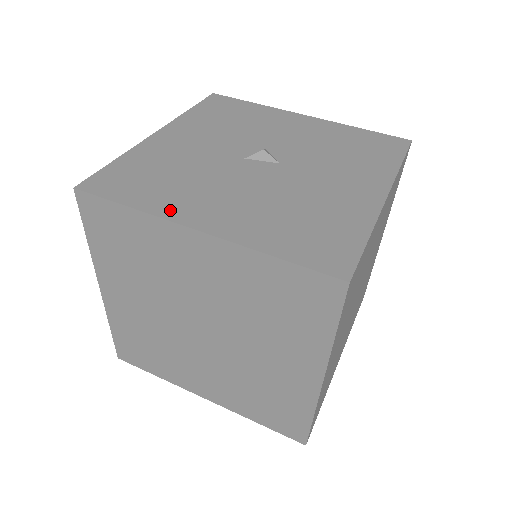
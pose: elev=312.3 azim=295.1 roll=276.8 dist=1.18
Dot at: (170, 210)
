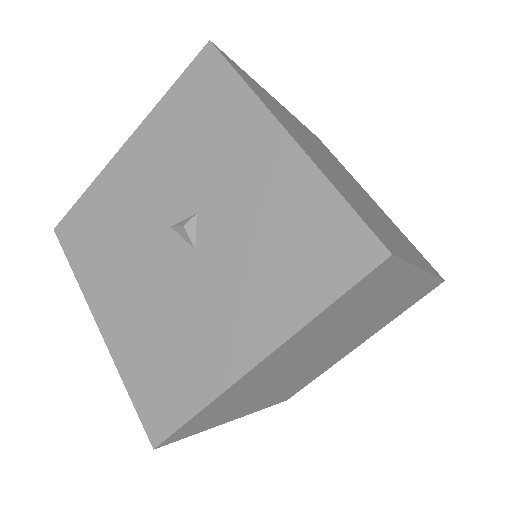
Dot at: (92, 290)
